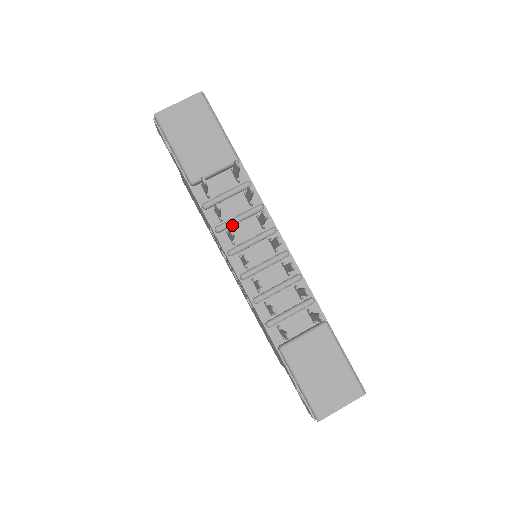
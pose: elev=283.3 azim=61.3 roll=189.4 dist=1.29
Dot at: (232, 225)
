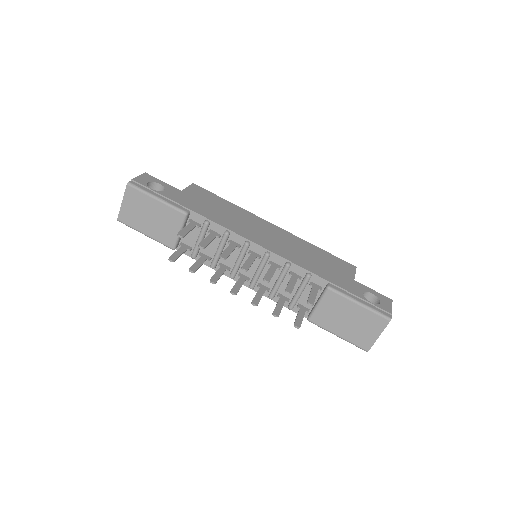
Dot at: (219, 258)
